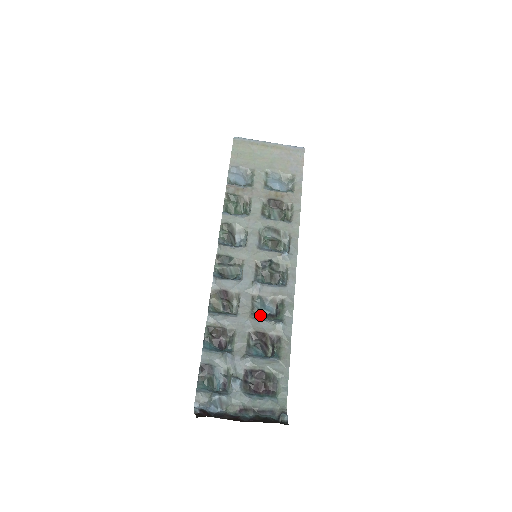
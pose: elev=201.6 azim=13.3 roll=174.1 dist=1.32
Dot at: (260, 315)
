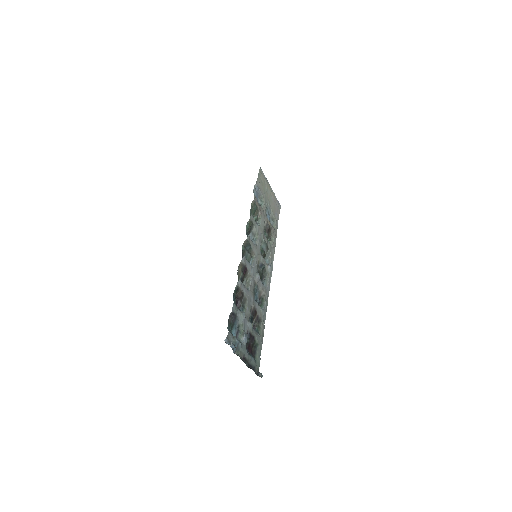
Dot at: (254, 298)
